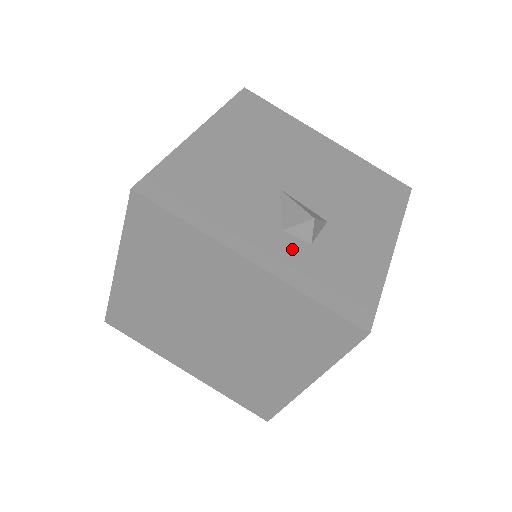
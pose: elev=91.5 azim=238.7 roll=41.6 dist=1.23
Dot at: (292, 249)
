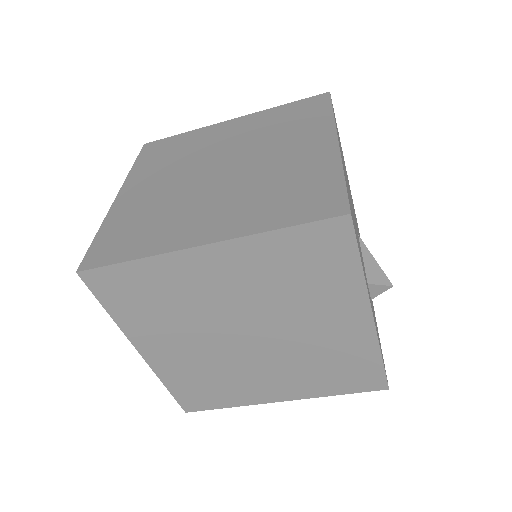
Dot at: occluded
